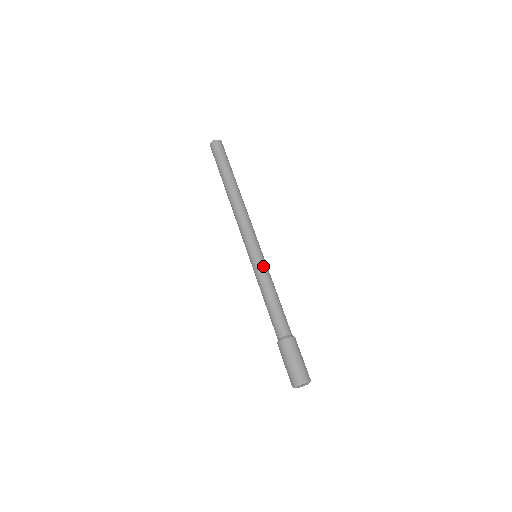
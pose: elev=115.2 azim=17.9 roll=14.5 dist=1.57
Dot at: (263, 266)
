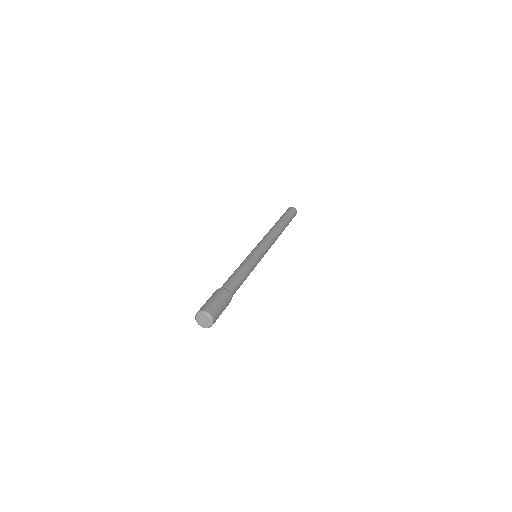
Dot at: (251, 256)
